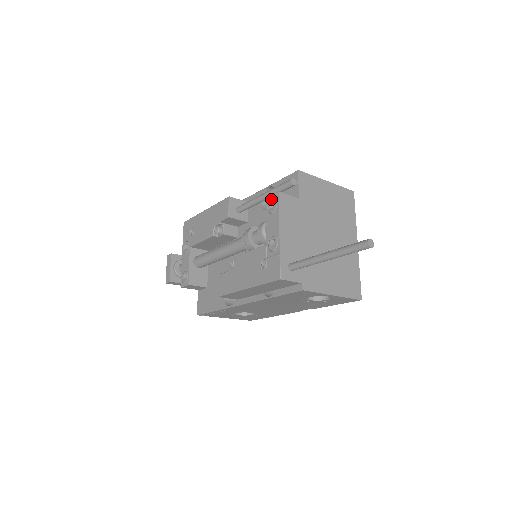
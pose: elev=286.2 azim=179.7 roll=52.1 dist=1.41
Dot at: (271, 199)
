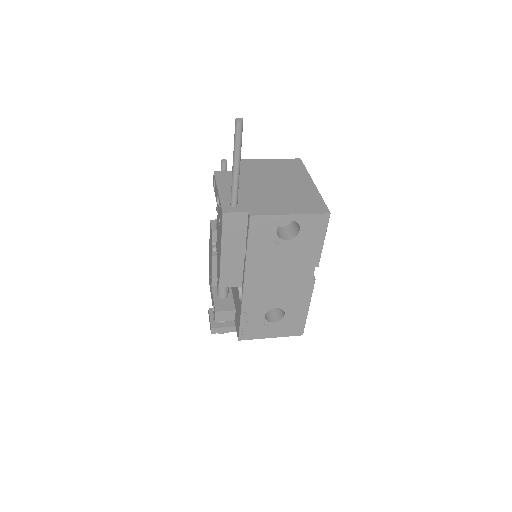
Dot at: (214, 182)
